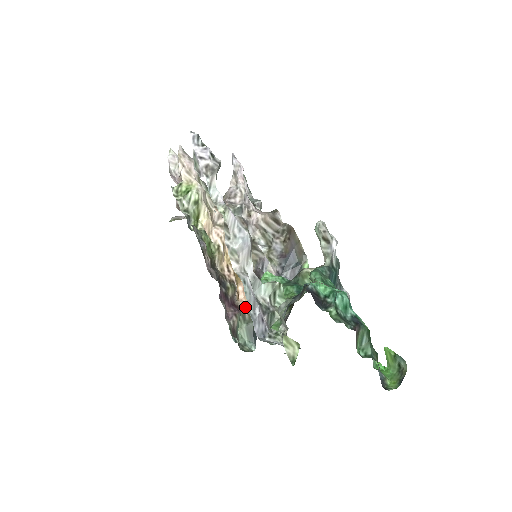
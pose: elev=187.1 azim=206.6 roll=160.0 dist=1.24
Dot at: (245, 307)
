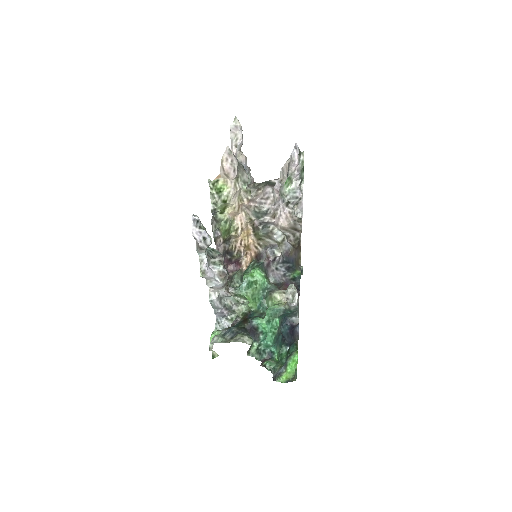
Dot at: (245, 266)
